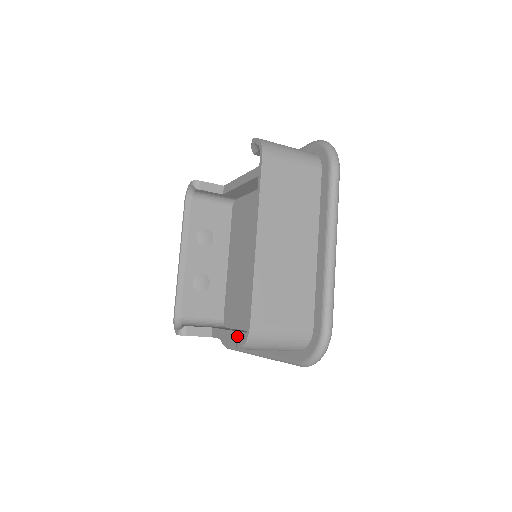
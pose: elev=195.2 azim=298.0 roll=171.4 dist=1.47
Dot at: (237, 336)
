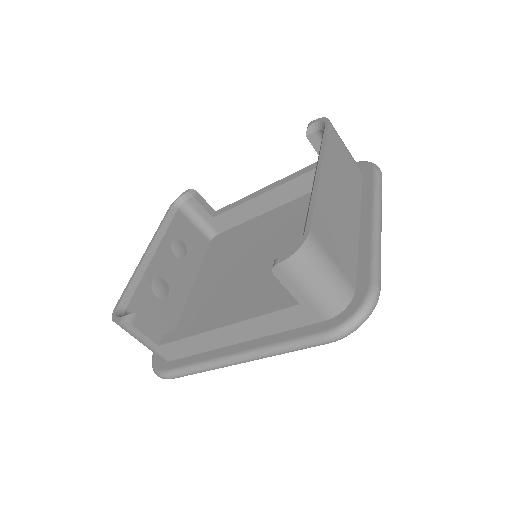
Dot at: (221, 321)
